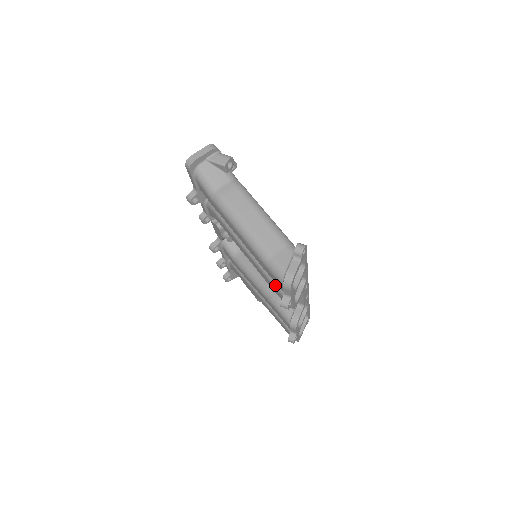
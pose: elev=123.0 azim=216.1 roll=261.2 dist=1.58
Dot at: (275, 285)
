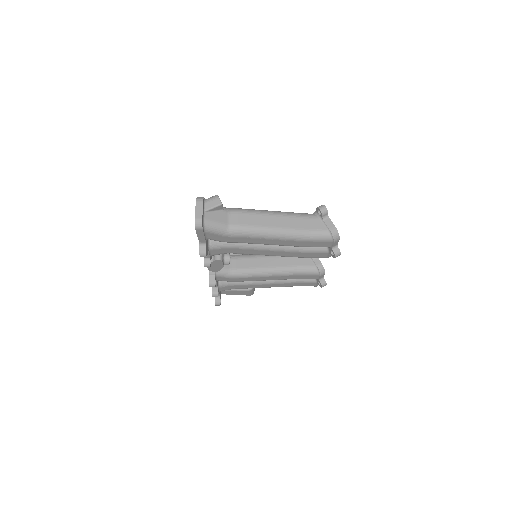
Dot at: (314, 251)
